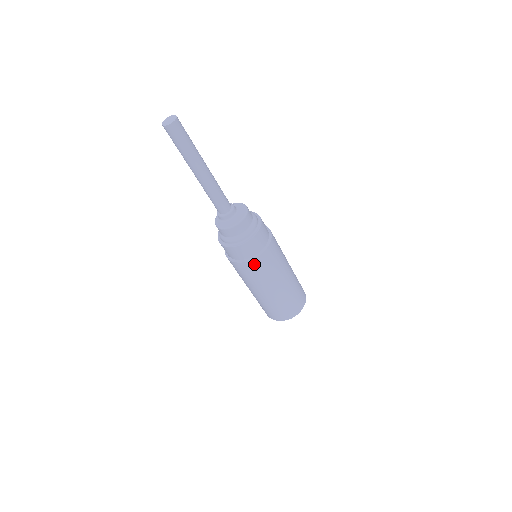
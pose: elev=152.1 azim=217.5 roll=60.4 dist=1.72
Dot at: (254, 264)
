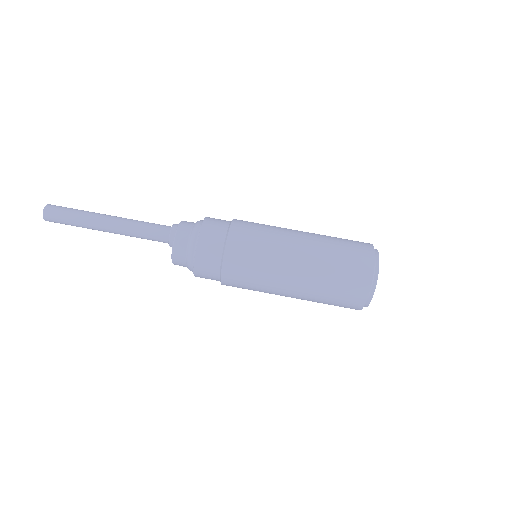
Dot at: occluded
